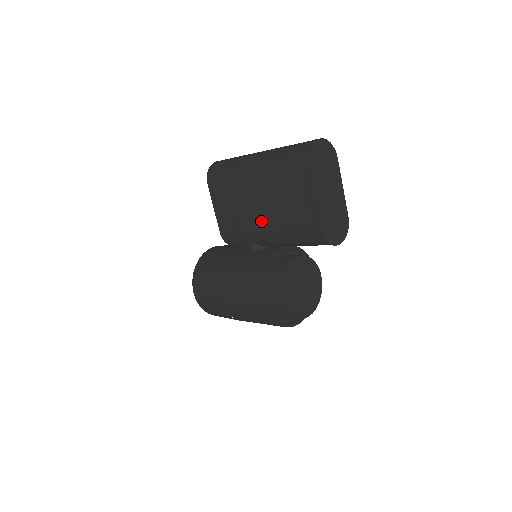
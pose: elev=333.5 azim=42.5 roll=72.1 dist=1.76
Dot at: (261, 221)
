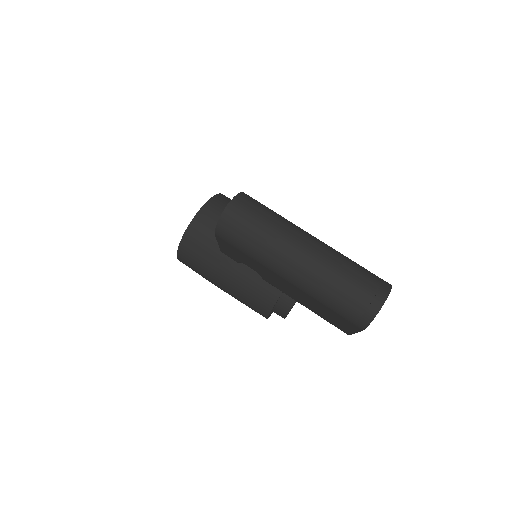
Dot at: (281, 289)
